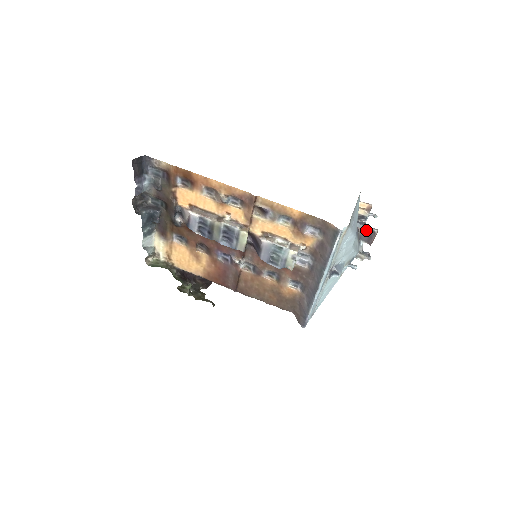
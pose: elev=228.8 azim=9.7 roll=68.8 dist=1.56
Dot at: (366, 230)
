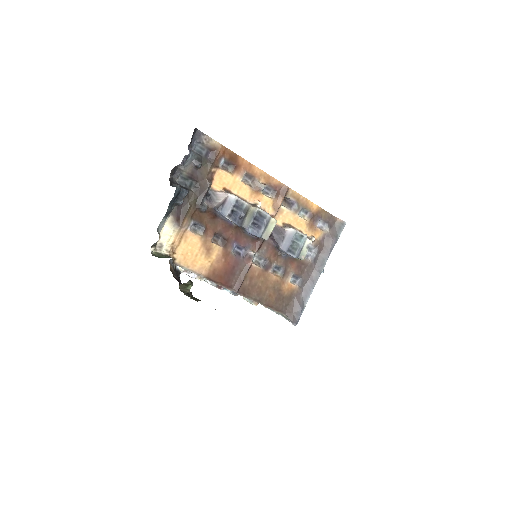
Dot at: occluded
